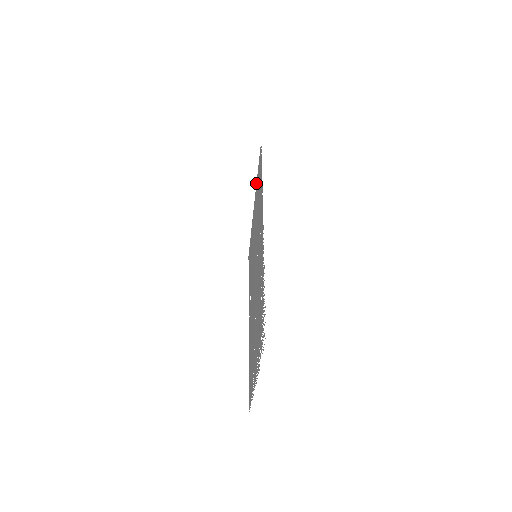
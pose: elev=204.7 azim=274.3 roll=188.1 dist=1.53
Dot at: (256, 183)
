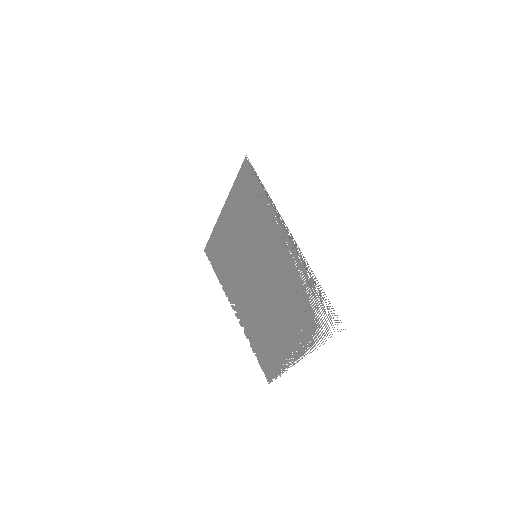
Dot at: (230, 190)
